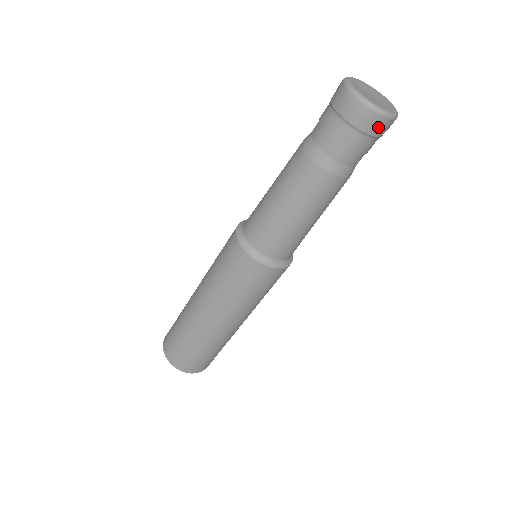
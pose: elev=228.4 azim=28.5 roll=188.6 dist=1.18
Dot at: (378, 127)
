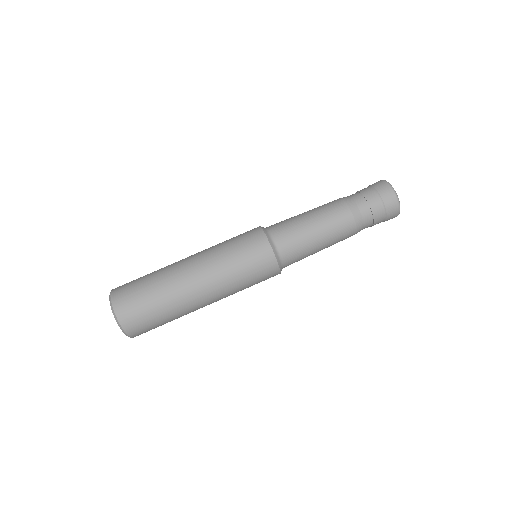
Dot at: (393, 213)
